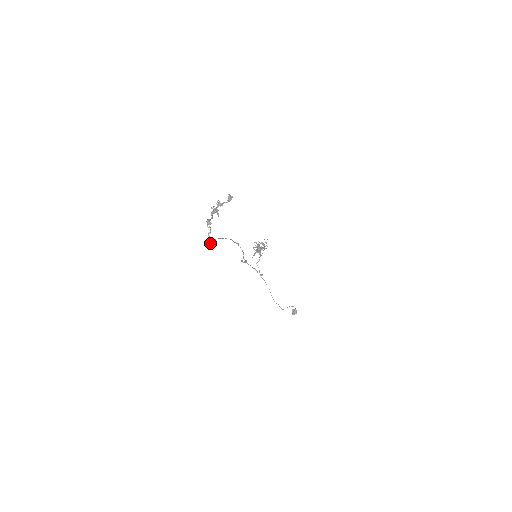
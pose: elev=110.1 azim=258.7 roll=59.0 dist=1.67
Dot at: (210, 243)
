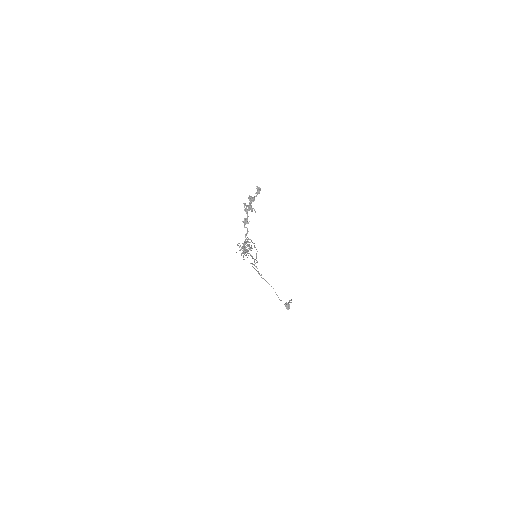
Dot at: (248, 246)
